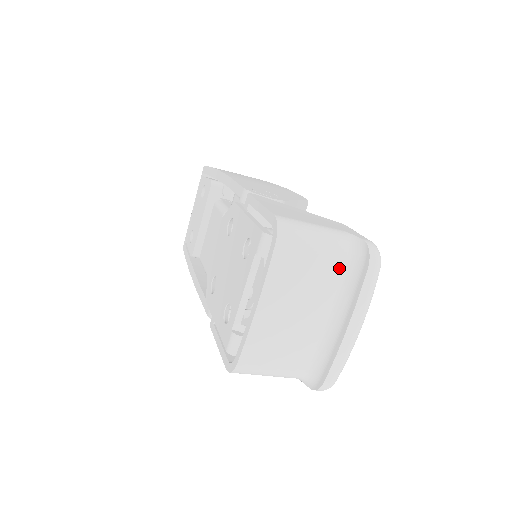
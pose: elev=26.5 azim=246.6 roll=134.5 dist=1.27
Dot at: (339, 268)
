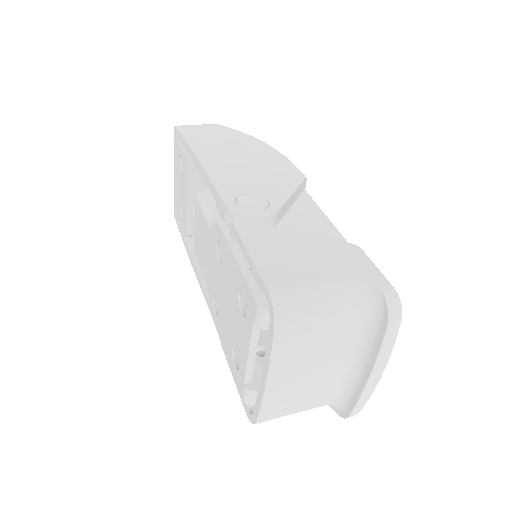
Dot at: (353, 323)
